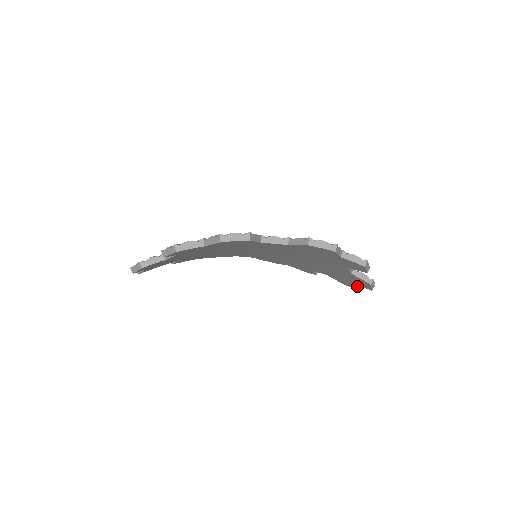
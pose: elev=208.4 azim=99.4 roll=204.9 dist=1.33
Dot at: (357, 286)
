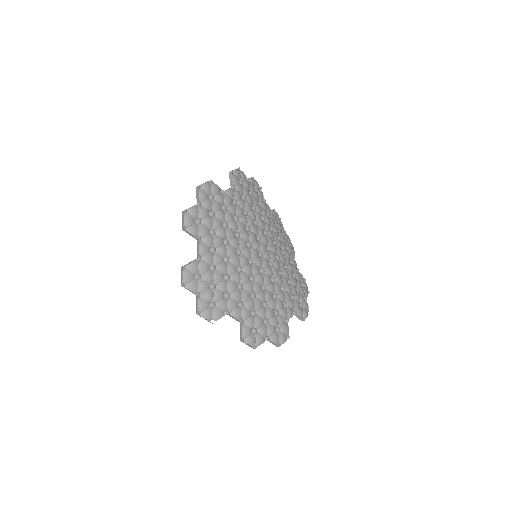
Dot at: occluded
